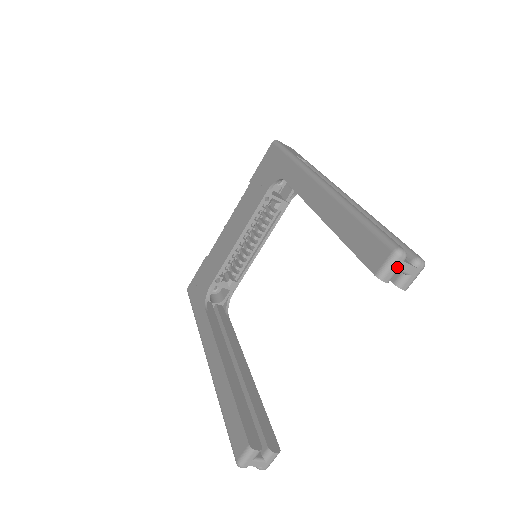
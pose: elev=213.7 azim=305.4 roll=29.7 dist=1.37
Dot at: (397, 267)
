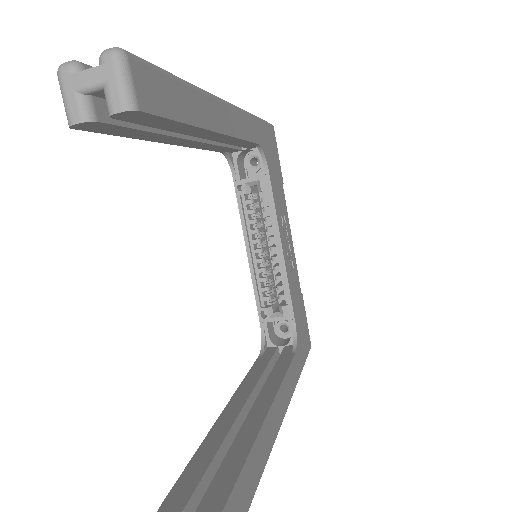
Dot at: (72, 89)
